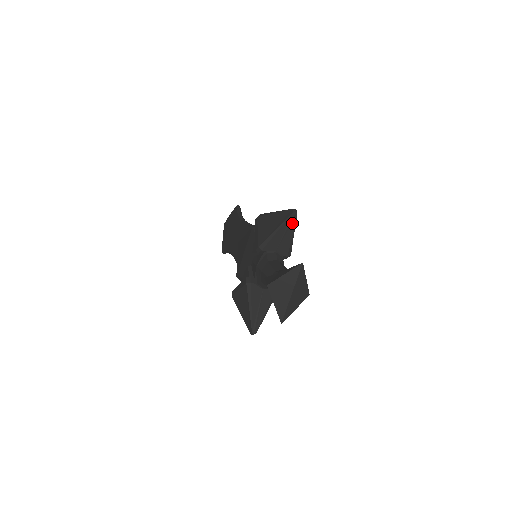
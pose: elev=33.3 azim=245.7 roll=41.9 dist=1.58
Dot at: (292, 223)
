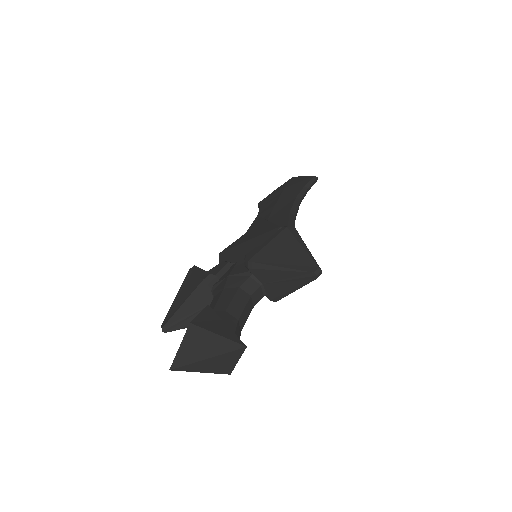
Dot at: (303, 280)
